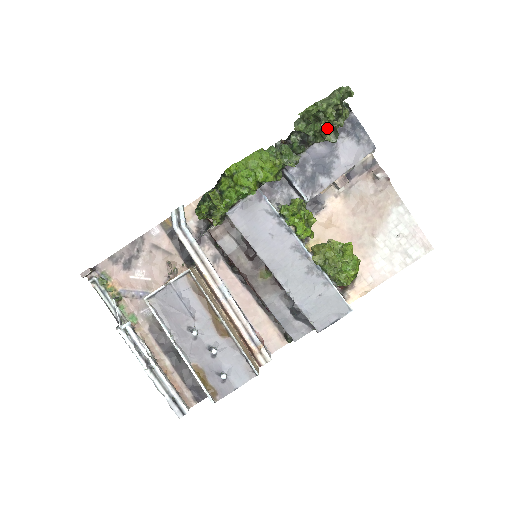
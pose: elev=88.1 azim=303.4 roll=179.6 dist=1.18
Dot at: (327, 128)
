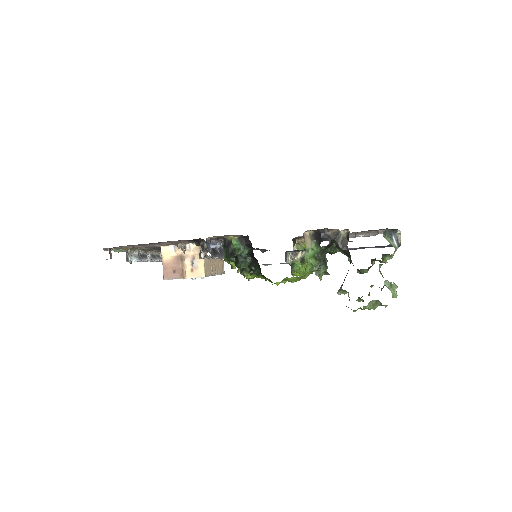
Dot at: (358, 300)
